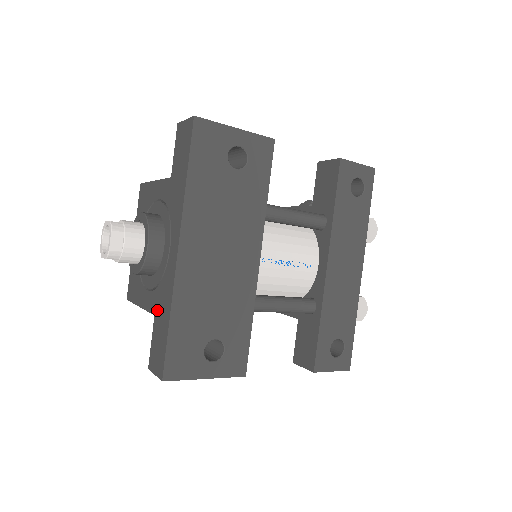
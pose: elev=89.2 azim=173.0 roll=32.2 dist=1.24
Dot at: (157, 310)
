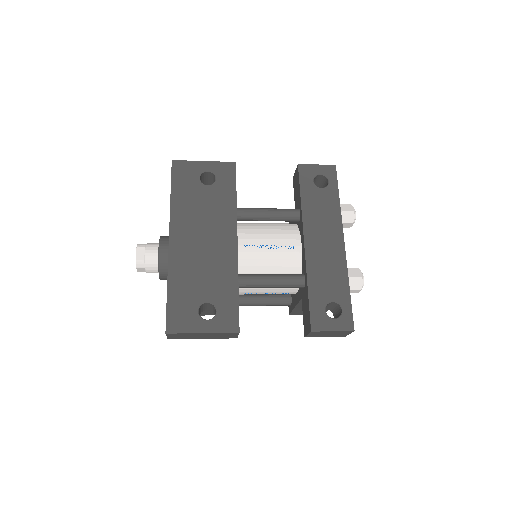
Dot at: occluded
